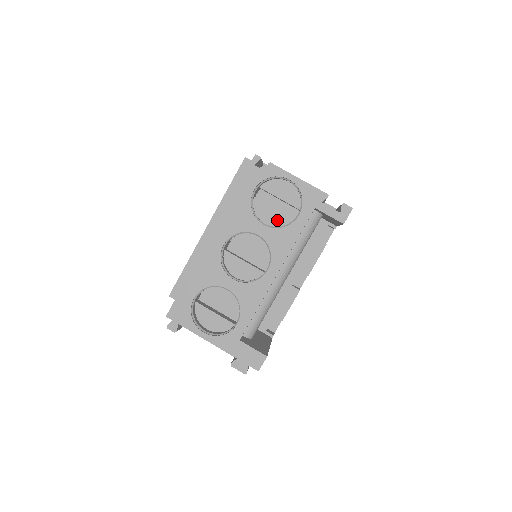
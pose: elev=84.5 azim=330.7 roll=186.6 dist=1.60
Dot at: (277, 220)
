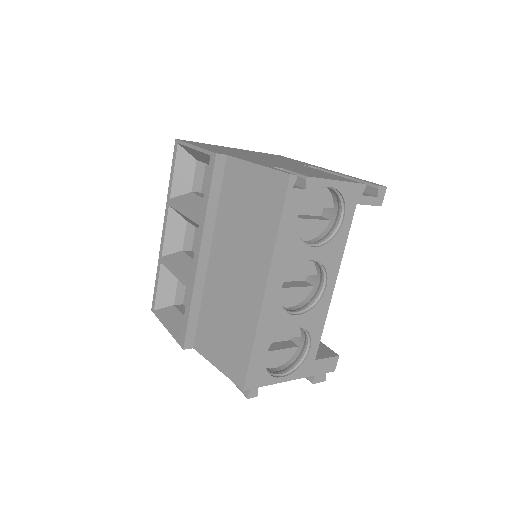
Dot at: (314, 230)
